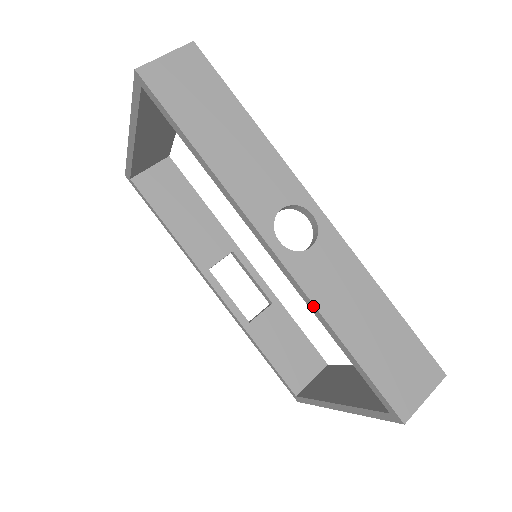
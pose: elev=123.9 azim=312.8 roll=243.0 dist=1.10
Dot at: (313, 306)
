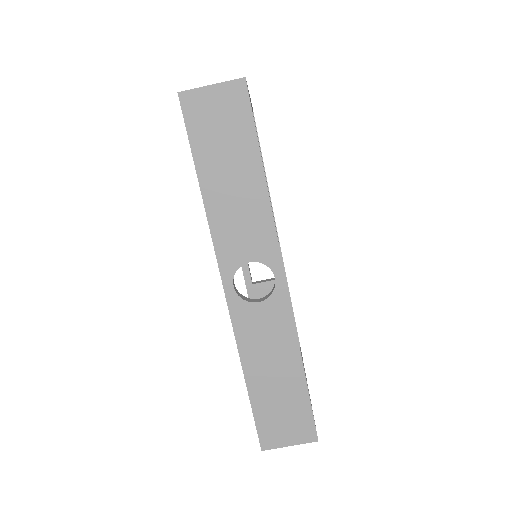
Dot at: (237, 344)
